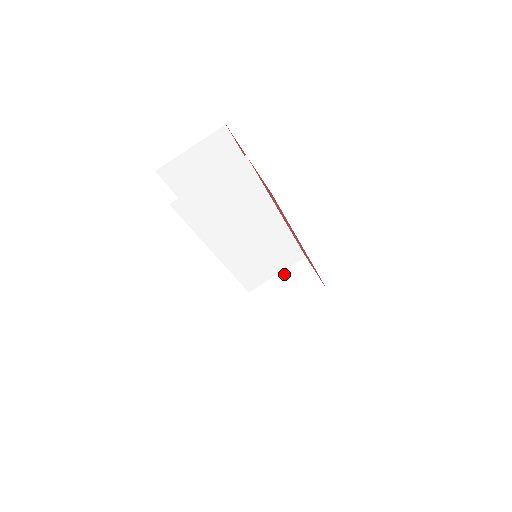
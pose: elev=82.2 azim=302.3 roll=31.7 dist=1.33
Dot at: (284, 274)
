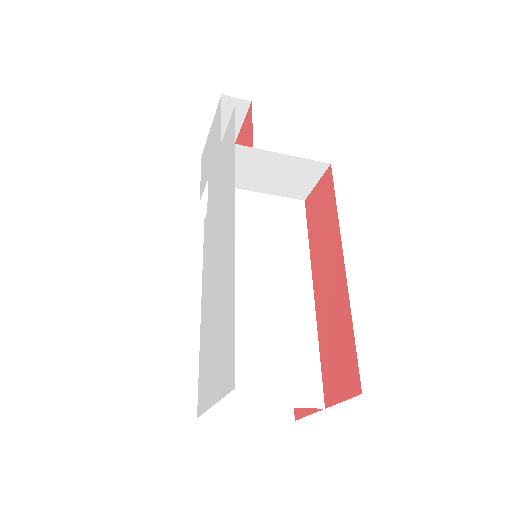
Dot at: (269, 198)
